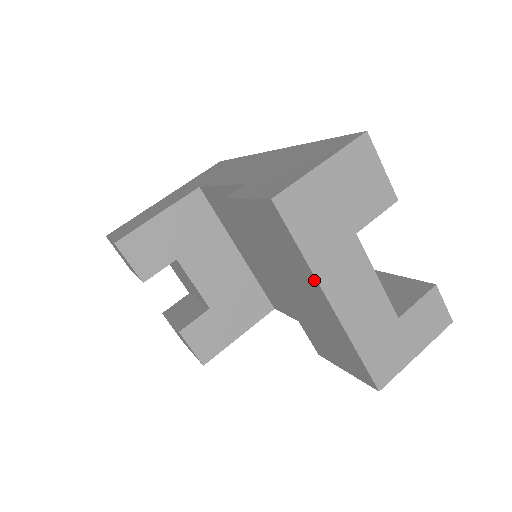
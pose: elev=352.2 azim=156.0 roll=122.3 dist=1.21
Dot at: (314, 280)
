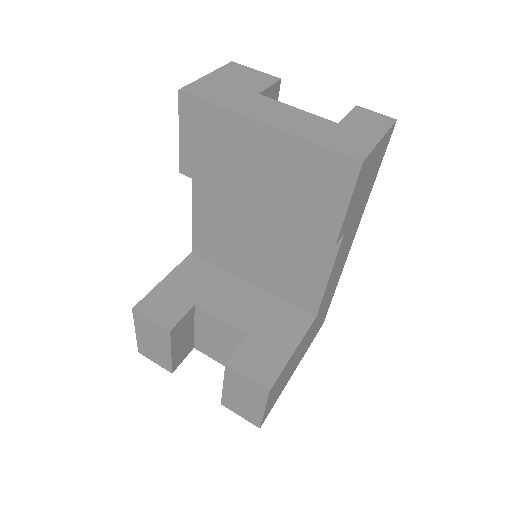
Dot at: (242, 119)
